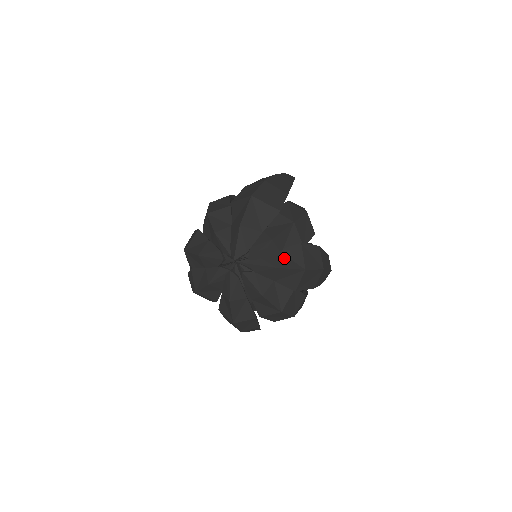
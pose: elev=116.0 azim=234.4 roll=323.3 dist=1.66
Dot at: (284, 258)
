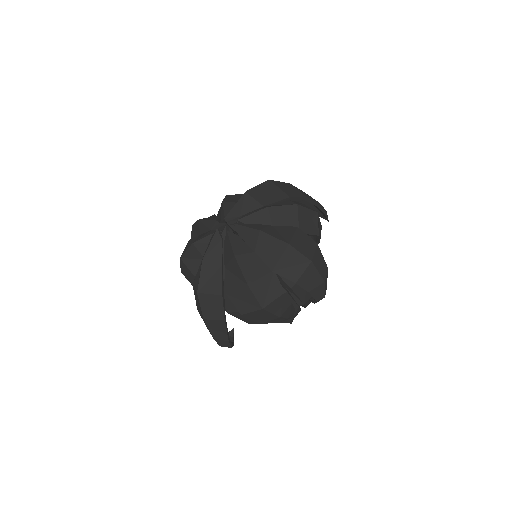
Dot at: (273, 230)
